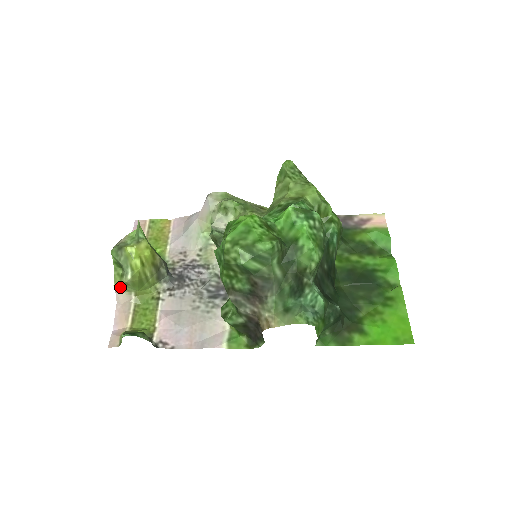
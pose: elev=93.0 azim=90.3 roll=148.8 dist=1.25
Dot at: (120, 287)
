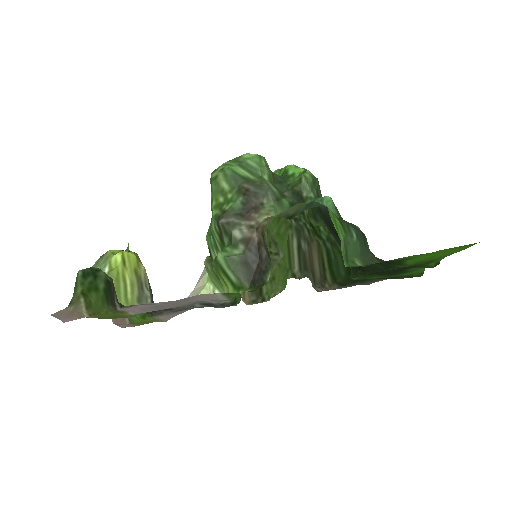
Dot at: occluded
